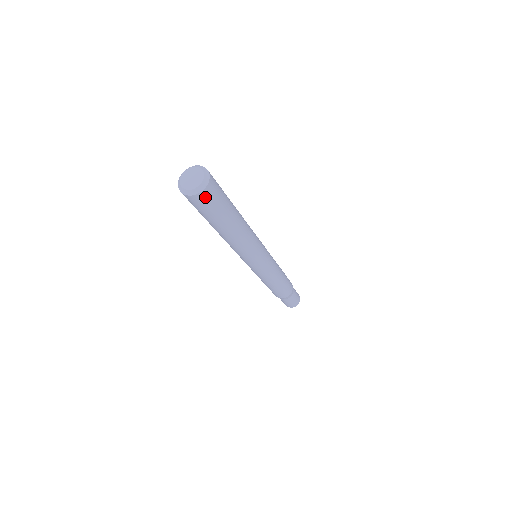
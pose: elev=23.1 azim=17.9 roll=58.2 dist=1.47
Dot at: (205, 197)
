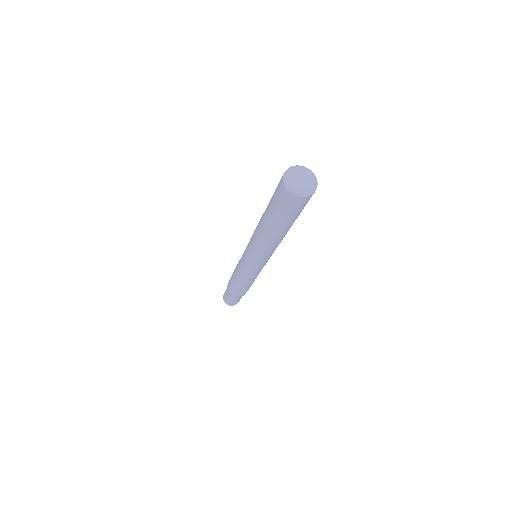
Dot at: (295, 201)
